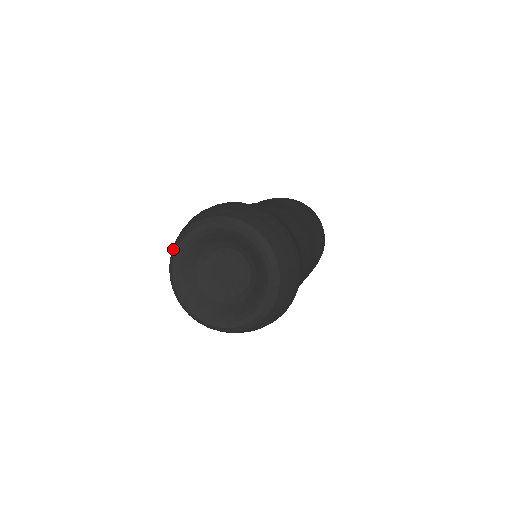
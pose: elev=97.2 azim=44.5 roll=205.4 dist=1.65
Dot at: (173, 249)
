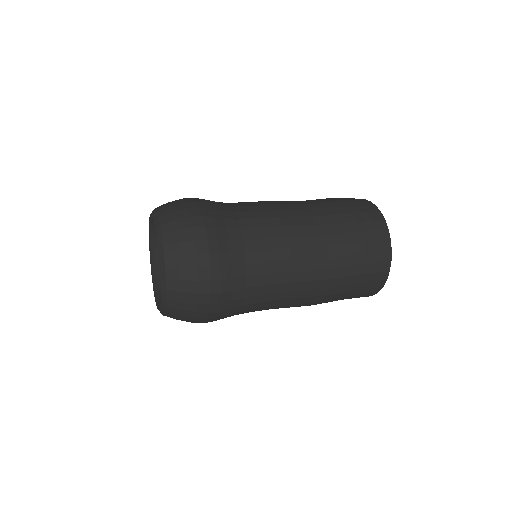
Dot at: occluded
